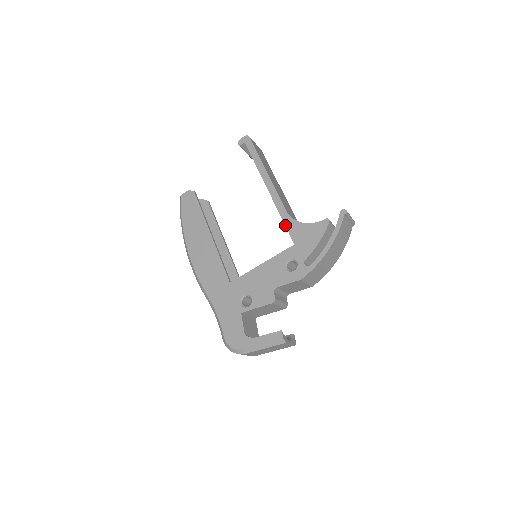
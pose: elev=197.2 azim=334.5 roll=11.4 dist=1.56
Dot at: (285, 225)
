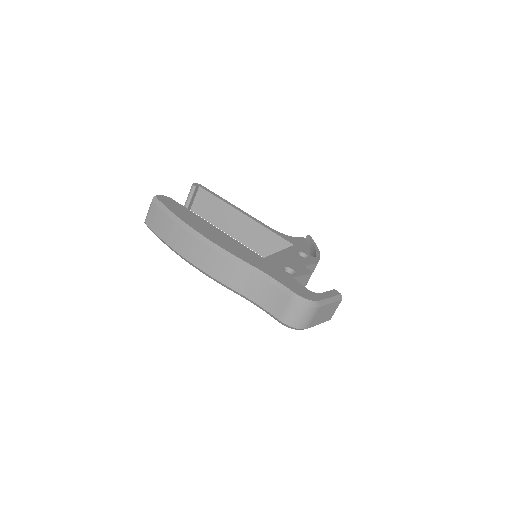
Dot at: (277, 234)
